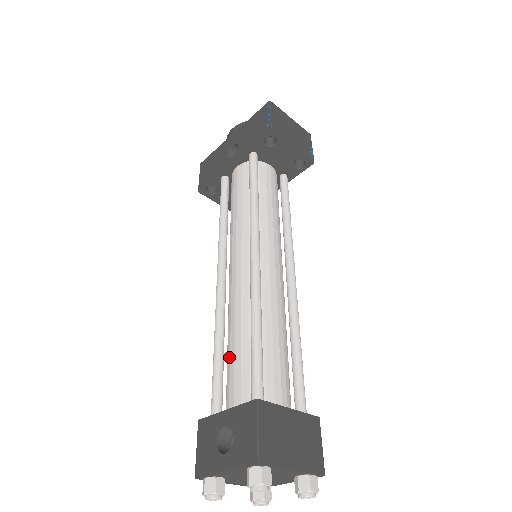
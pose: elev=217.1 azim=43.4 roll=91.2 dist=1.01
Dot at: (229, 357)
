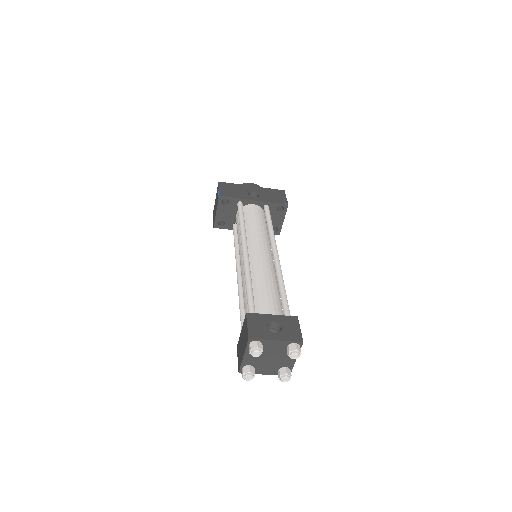
Dot at: (261, 293)
